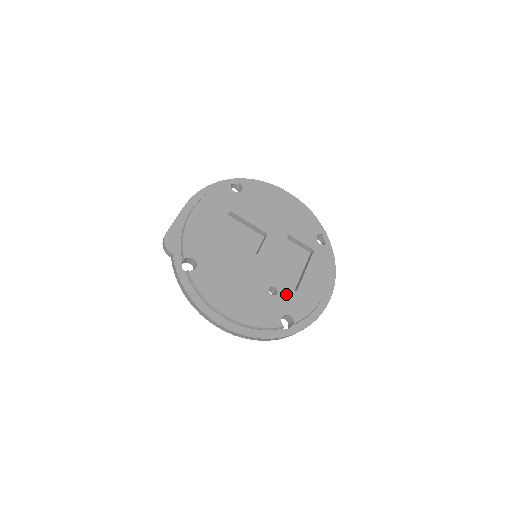
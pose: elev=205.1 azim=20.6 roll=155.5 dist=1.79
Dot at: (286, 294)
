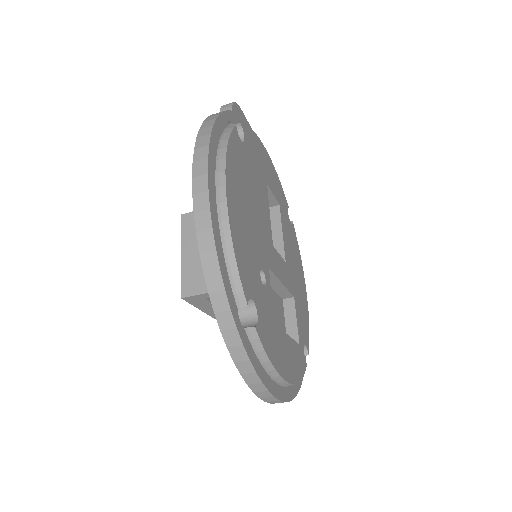
Dot at: (268, 303)
